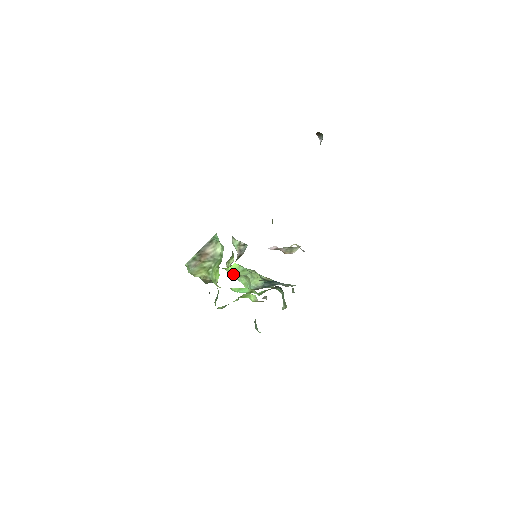
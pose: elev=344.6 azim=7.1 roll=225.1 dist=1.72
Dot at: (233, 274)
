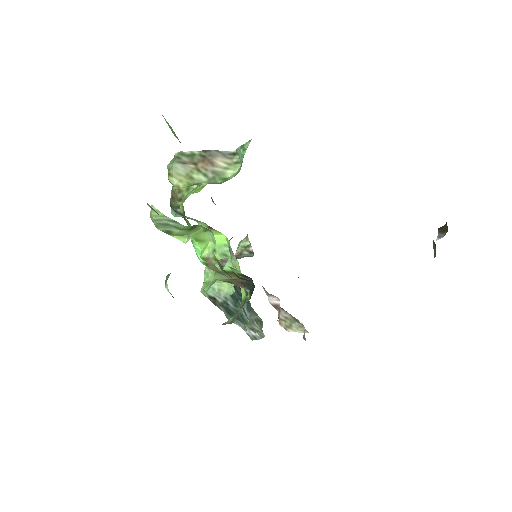
Dot at: occluded
